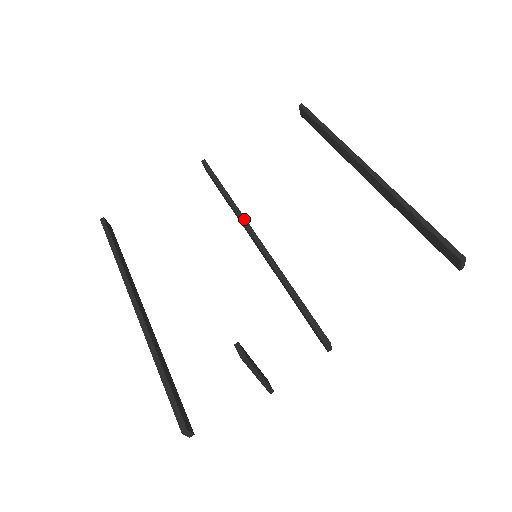
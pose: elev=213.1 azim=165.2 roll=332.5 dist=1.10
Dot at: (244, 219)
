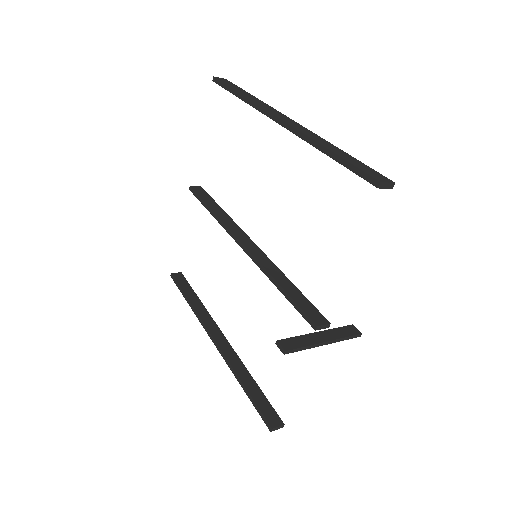
Dot at: (229, 232)
